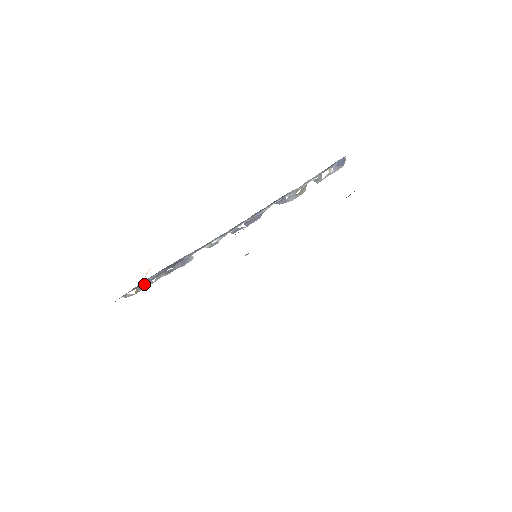
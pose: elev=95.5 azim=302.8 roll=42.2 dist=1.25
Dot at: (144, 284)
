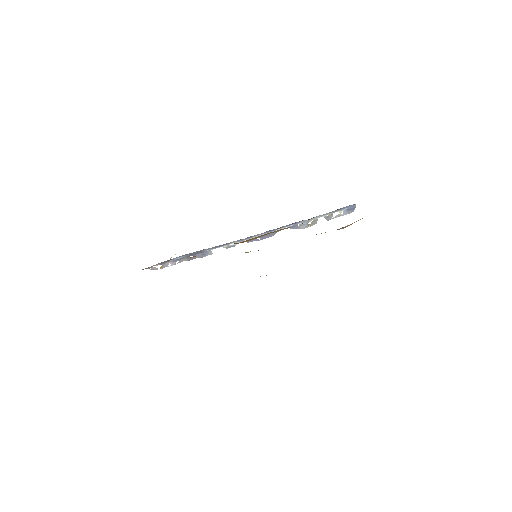
Dot at: occluded
